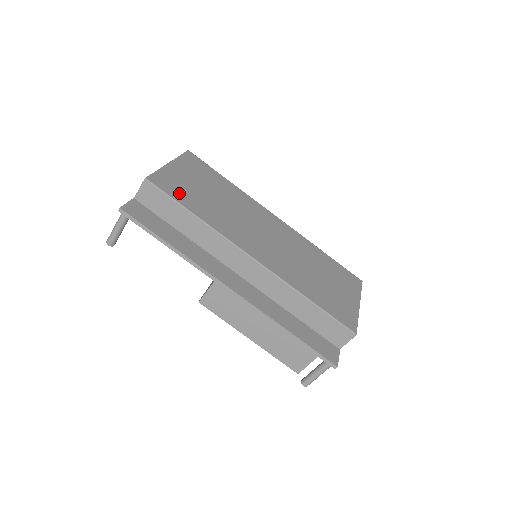
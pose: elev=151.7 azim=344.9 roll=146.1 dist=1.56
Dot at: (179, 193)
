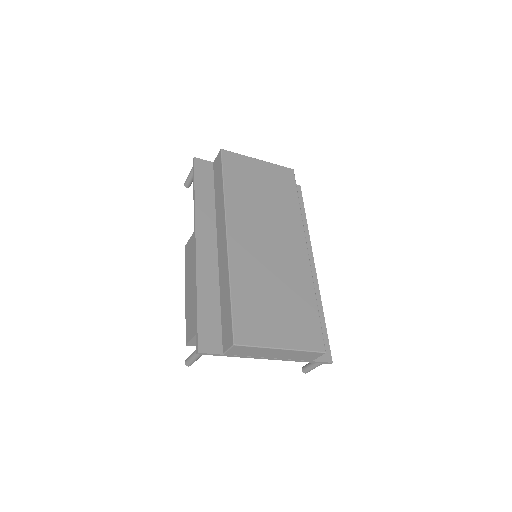
Dot at: (234, 171)
